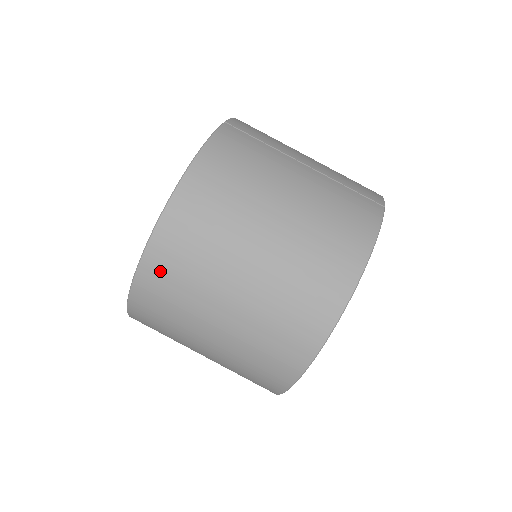
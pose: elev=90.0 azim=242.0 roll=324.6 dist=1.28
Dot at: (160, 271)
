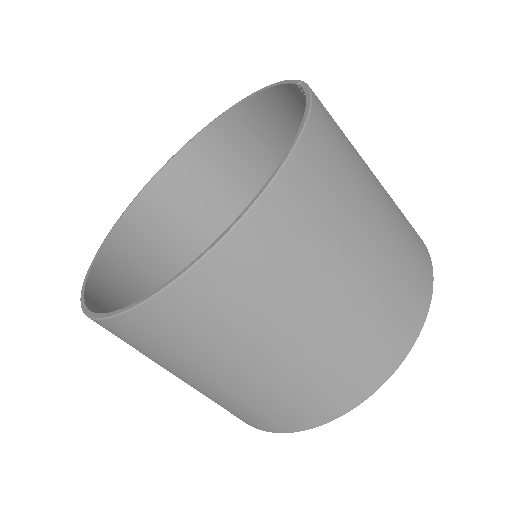
Dot at: (249, 257)
